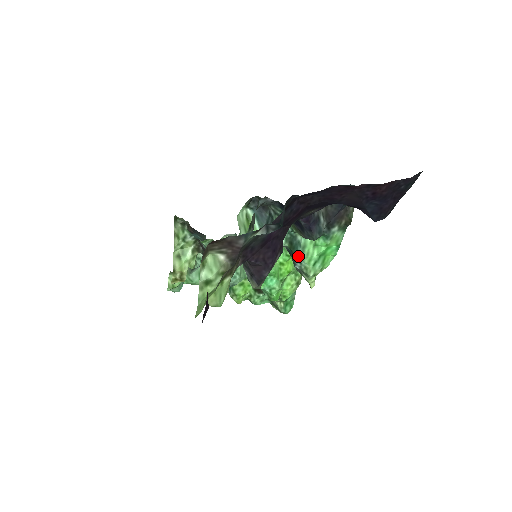
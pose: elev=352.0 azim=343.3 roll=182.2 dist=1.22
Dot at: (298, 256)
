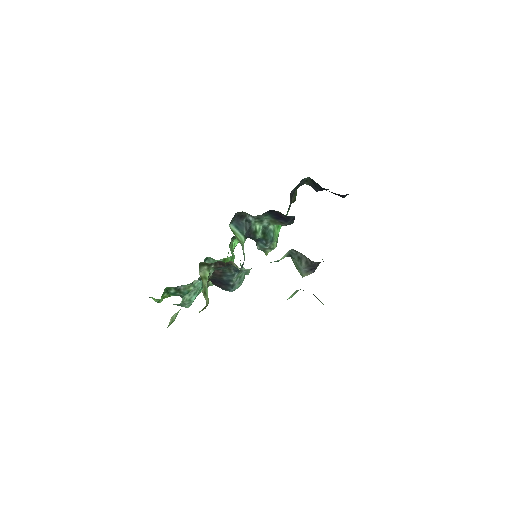
Dot at: (272, 240)
